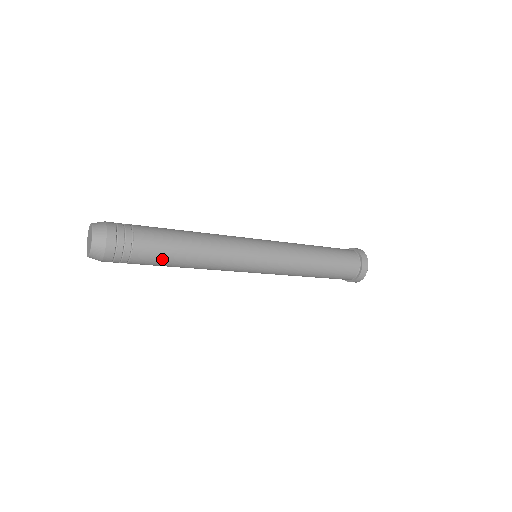
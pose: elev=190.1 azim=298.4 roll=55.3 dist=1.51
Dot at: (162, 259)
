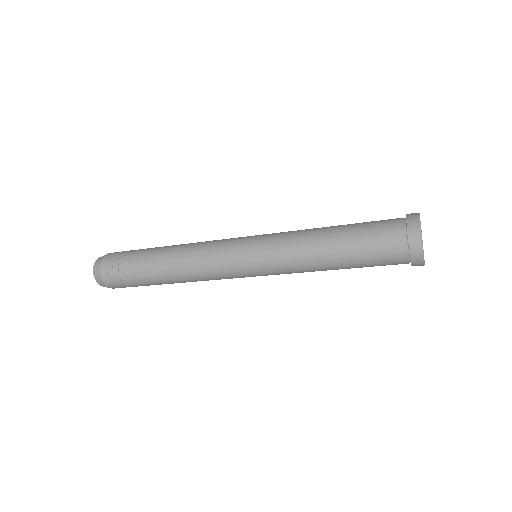
Dot at: (145, 264)
